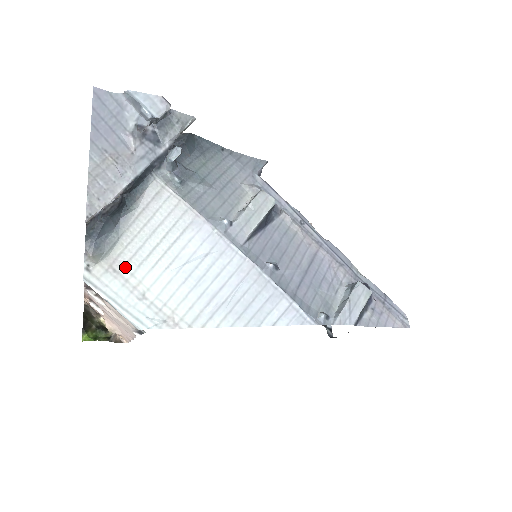
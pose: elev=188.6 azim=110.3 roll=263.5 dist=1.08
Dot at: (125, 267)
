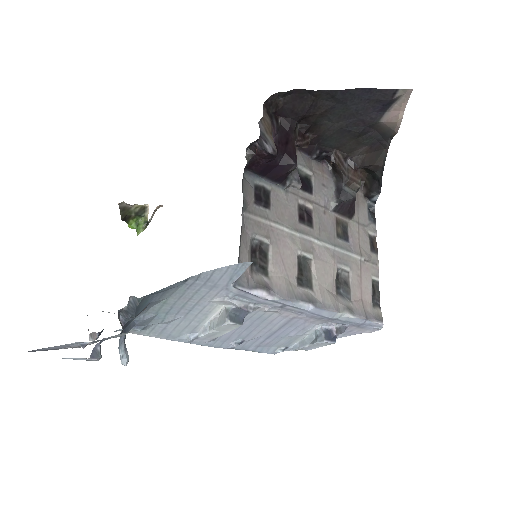
Dot at: occluded
